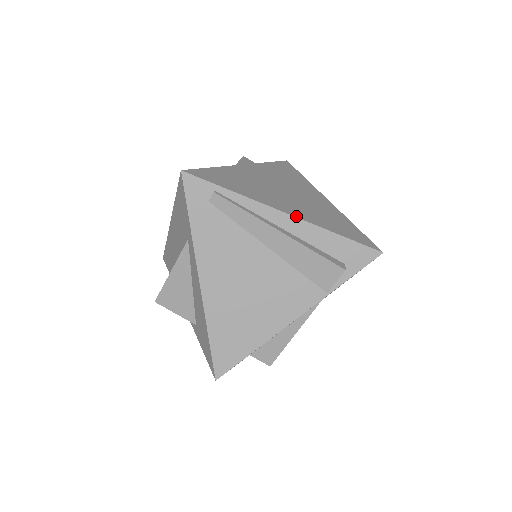
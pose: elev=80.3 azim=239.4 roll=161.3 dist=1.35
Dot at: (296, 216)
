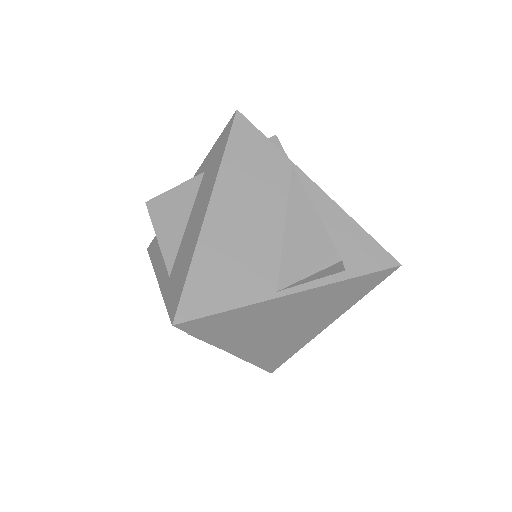
Dot at: (238, 356)
